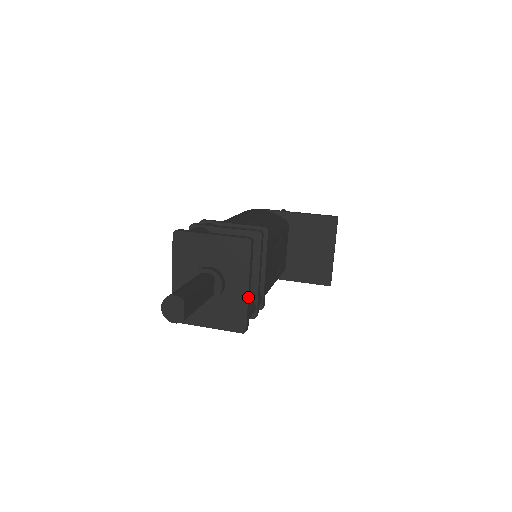
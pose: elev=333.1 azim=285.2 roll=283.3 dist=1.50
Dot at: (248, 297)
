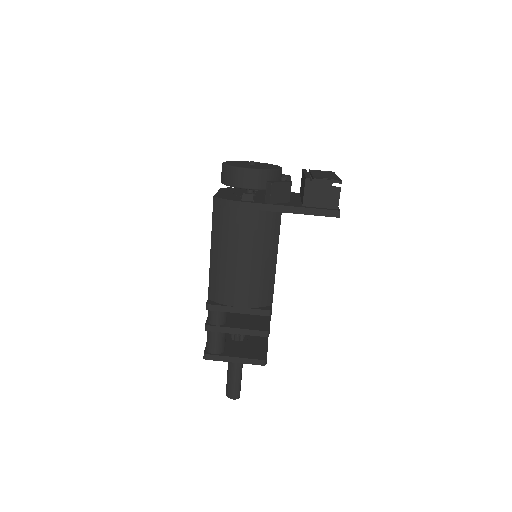
Dot at: occluded
